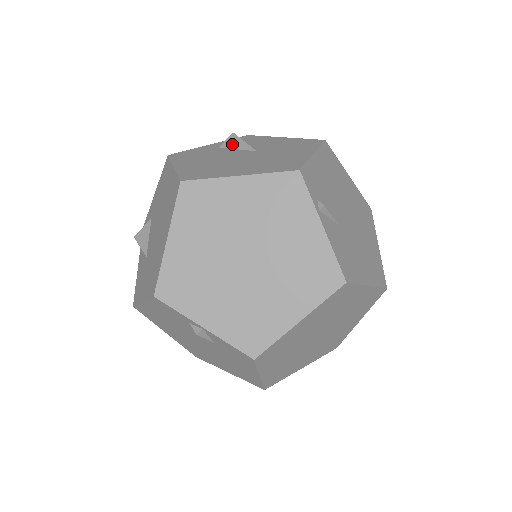
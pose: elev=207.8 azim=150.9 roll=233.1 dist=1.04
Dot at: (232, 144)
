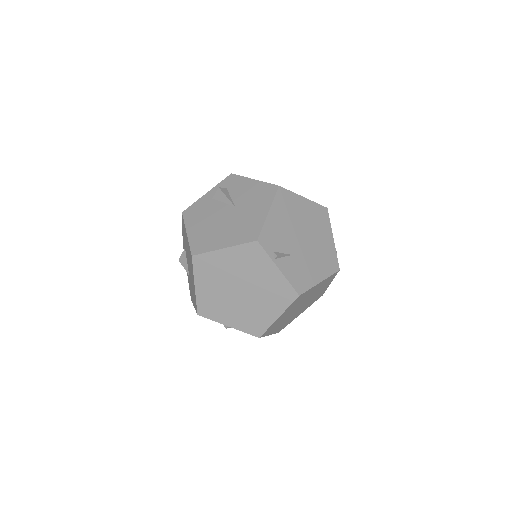
Dot at: (220, 198)
